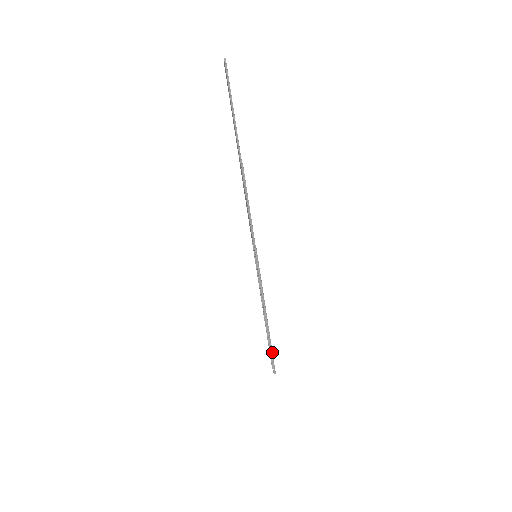
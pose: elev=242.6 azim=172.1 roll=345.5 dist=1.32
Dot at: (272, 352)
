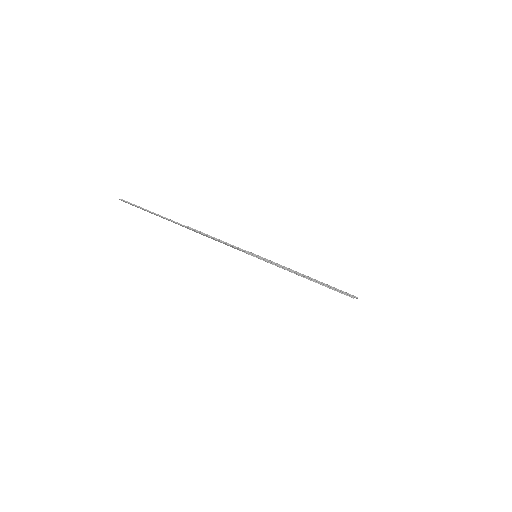
Dot at: (338, 289)
